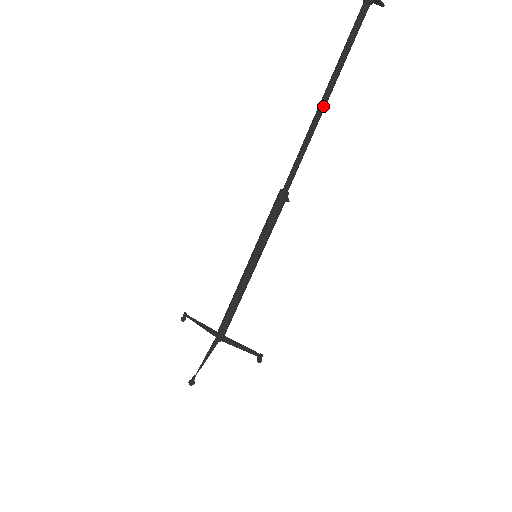
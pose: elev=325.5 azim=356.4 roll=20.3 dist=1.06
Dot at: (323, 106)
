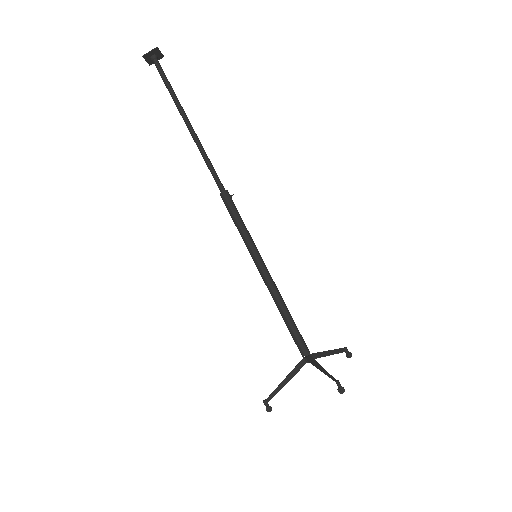
Dot at: (189, 122)
